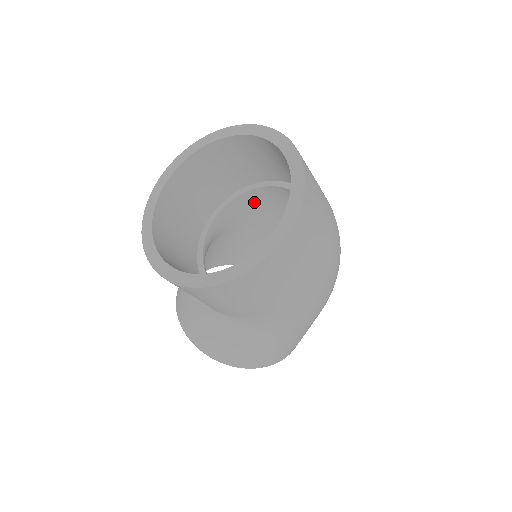
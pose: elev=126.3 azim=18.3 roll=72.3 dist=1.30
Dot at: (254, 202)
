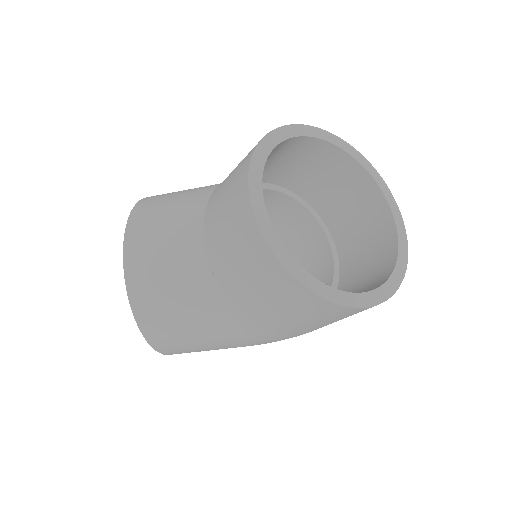
Dot at: (274, 204)
